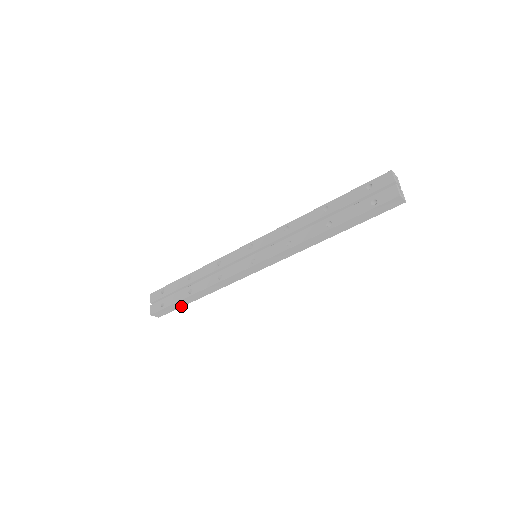
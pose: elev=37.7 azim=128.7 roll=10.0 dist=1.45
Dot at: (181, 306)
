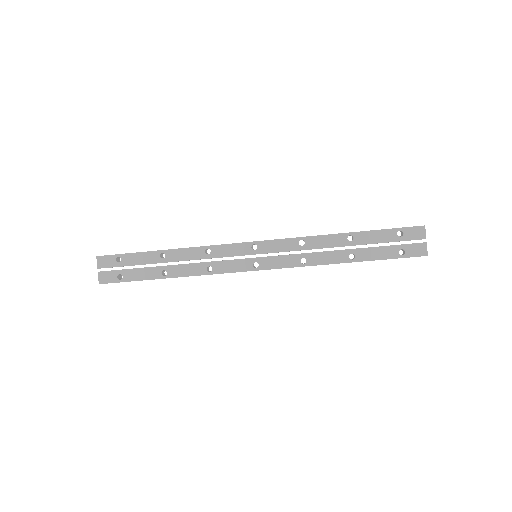
Dot at: occluded
